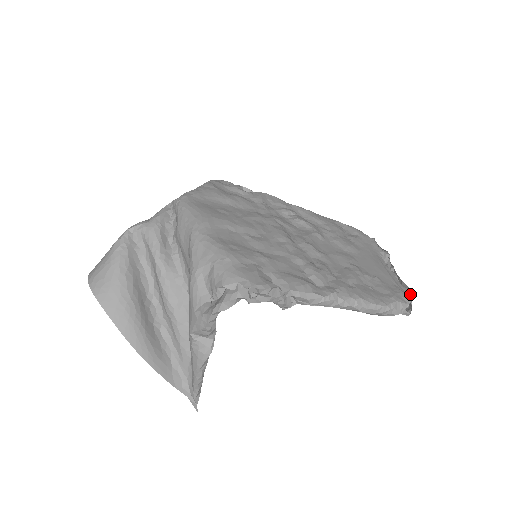
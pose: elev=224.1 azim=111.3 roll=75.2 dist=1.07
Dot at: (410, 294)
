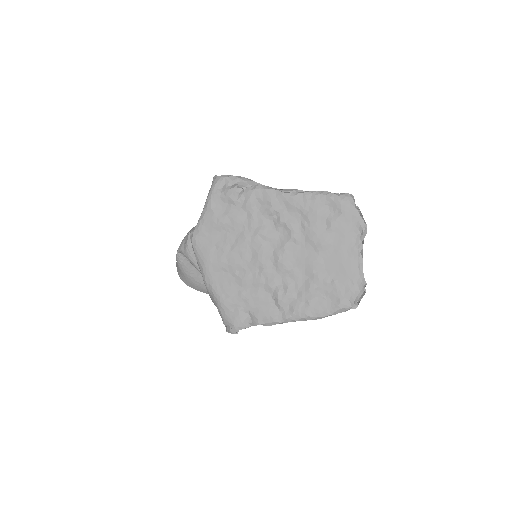
Dot at: (362, 290)
